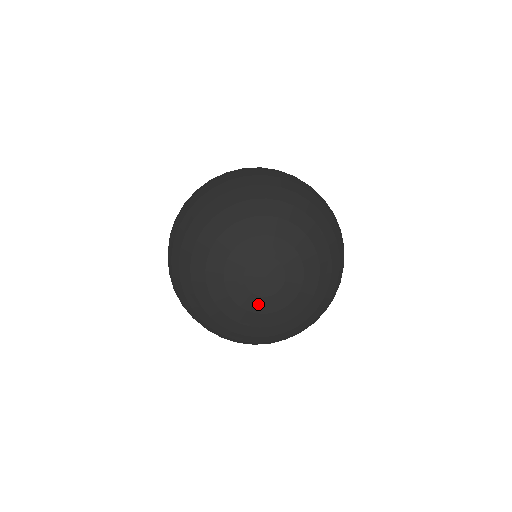
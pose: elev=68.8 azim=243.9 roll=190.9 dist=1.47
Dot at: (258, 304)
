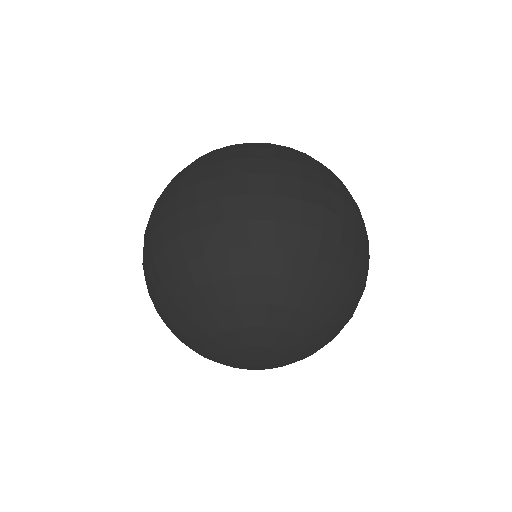
Dot at: (246, 368)
